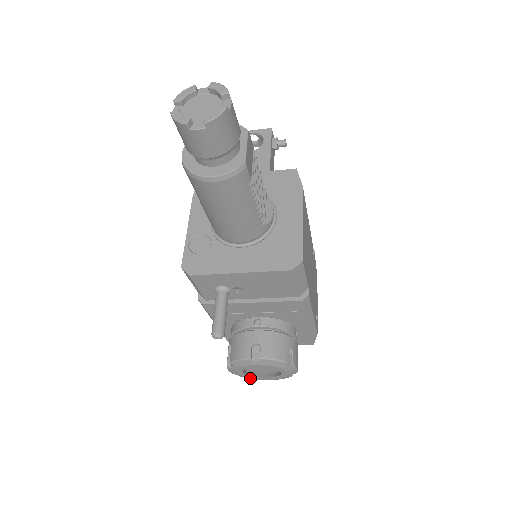
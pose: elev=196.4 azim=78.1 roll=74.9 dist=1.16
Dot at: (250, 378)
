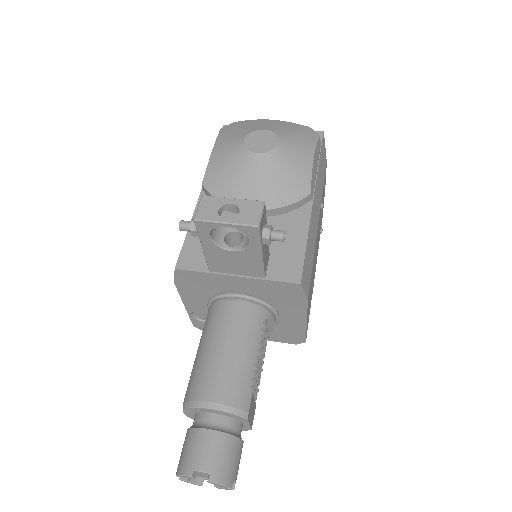
Dot at: occluded
